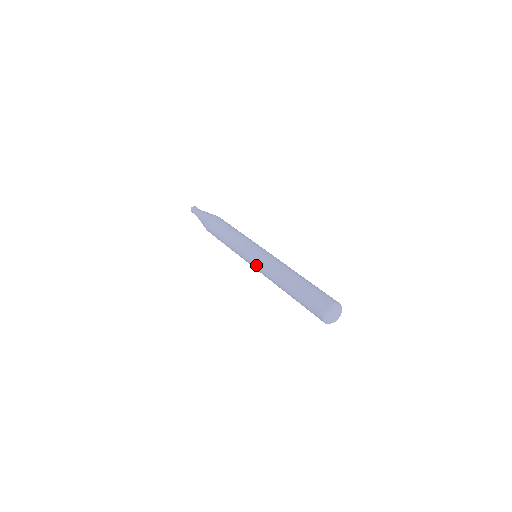
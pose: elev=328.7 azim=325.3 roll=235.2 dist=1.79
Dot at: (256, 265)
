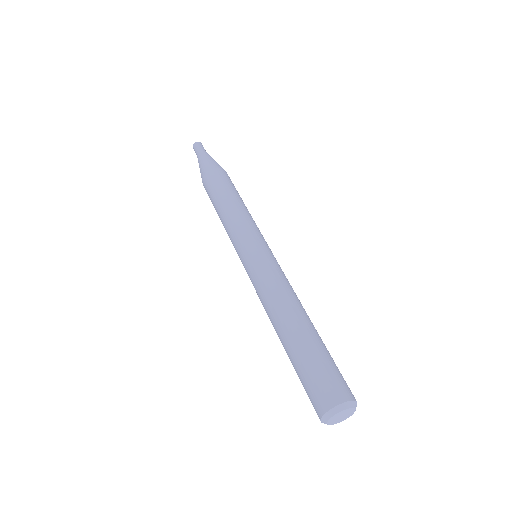
Dot at: (250, 273)
